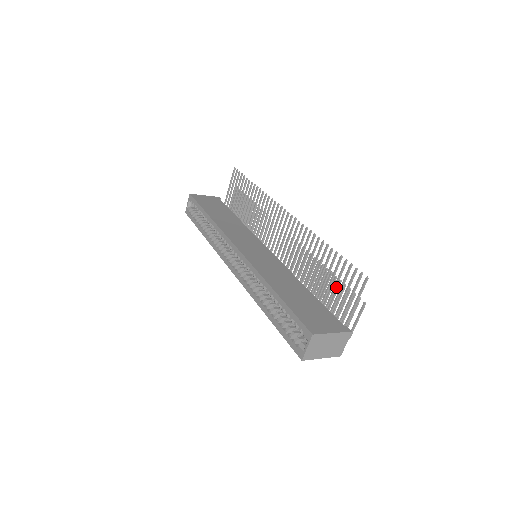
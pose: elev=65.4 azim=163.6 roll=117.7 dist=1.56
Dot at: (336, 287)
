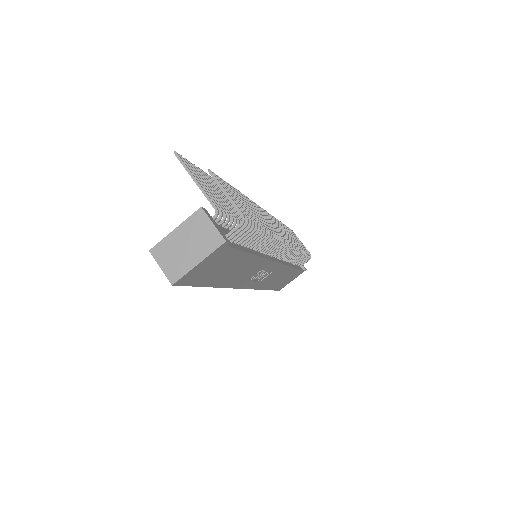
Dot at: (215, 194)
